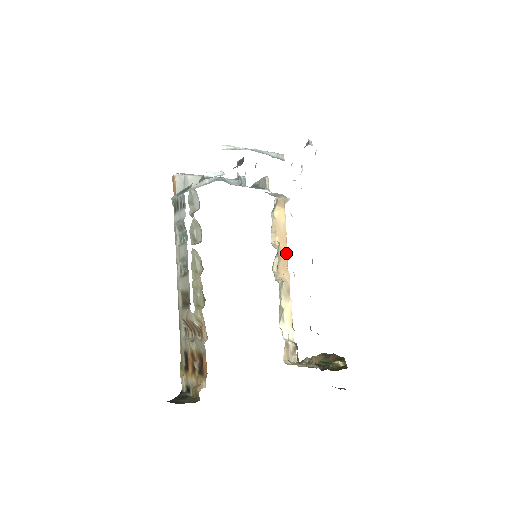
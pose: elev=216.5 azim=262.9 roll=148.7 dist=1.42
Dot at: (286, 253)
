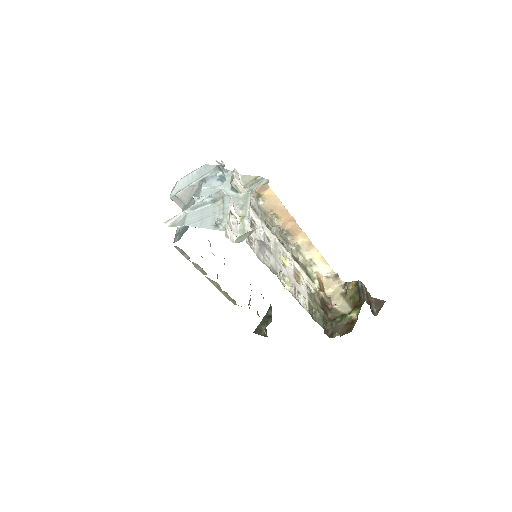
Dot at: (292, 220)
